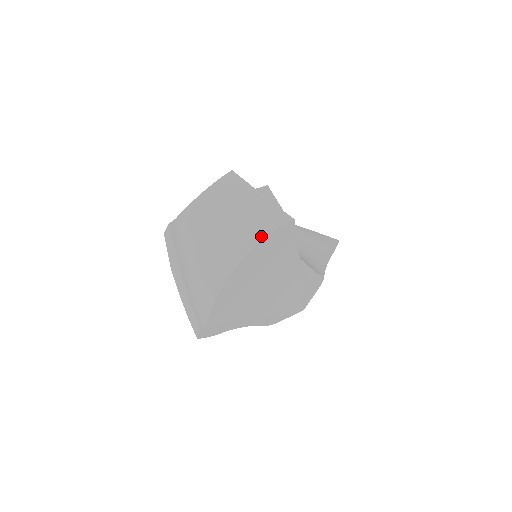
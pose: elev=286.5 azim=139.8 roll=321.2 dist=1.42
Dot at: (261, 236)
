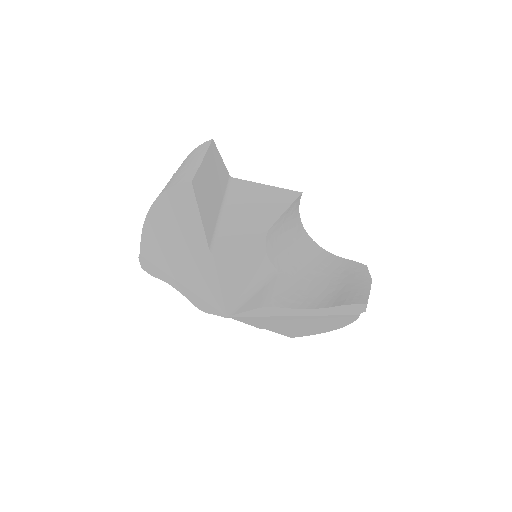
Dot at: (169, 187)
